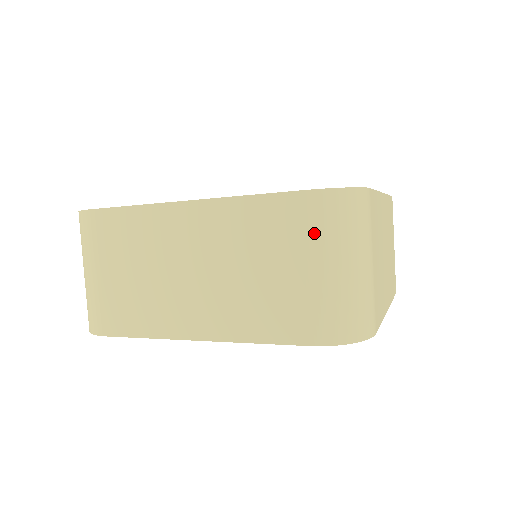
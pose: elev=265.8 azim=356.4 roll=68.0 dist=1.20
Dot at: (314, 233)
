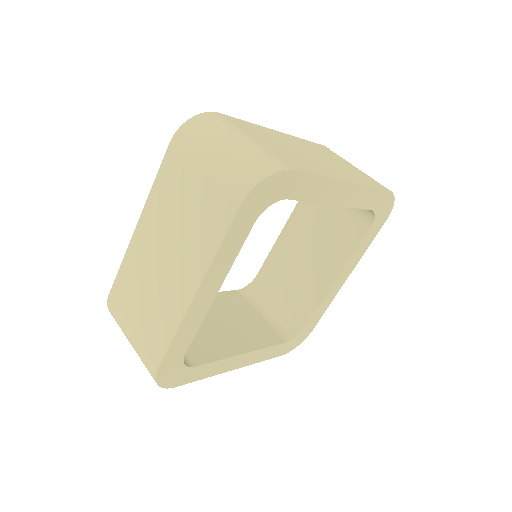
Dot at: (190, 153)
